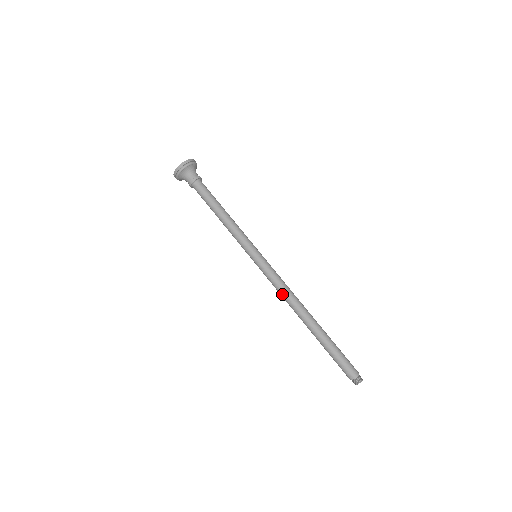
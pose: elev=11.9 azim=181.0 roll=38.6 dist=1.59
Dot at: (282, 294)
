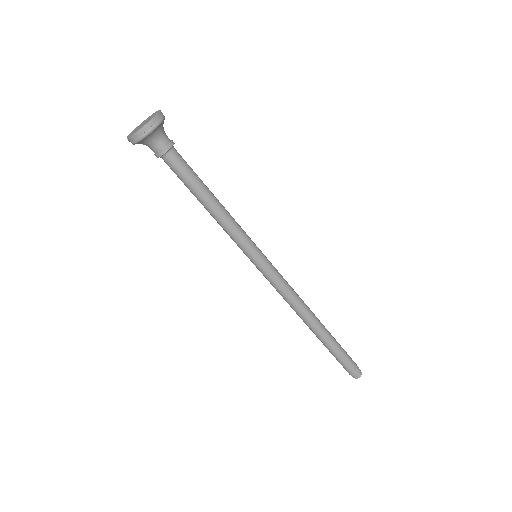
Dot at: (289, 301)
